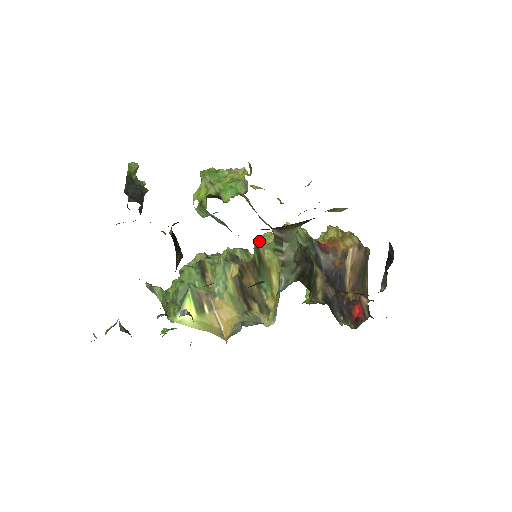
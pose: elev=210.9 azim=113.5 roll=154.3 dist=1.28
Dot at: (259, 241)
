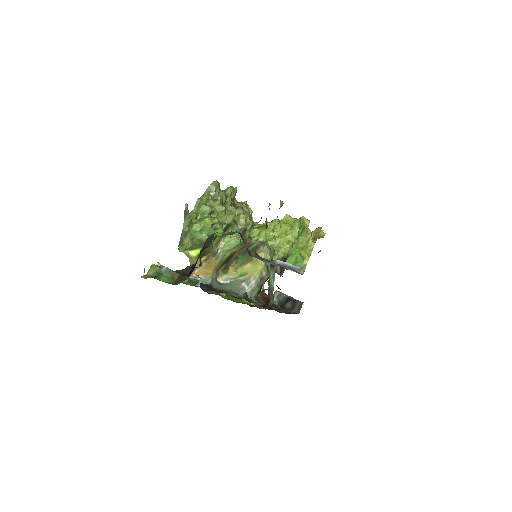
Dot at: occluded
